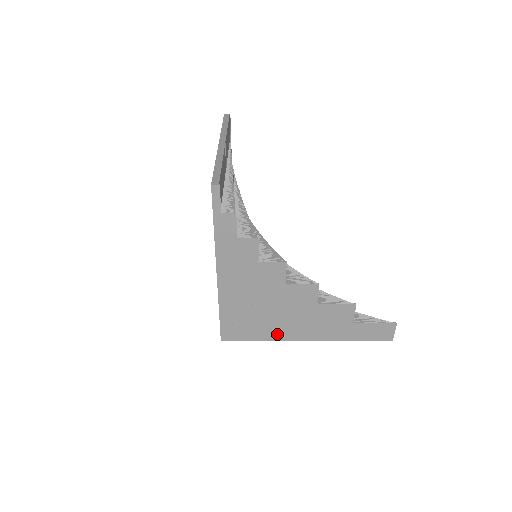
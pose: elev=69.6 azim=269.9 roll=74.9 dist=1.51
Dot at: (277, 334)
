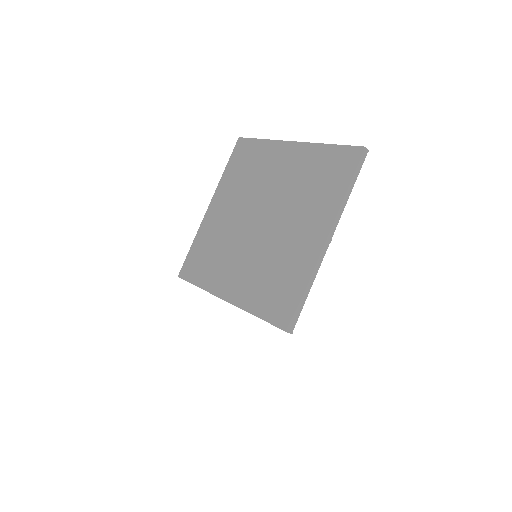
Dot at: occluded
